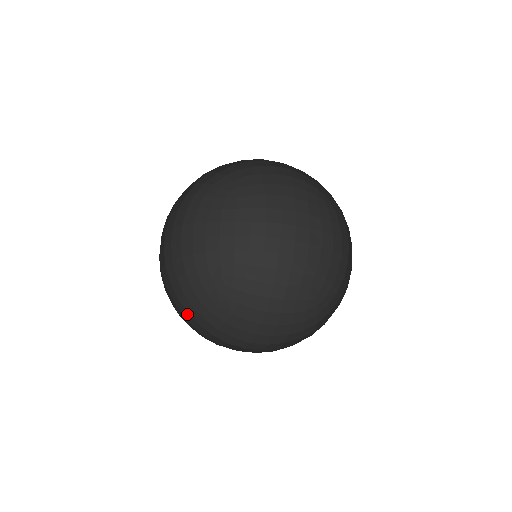
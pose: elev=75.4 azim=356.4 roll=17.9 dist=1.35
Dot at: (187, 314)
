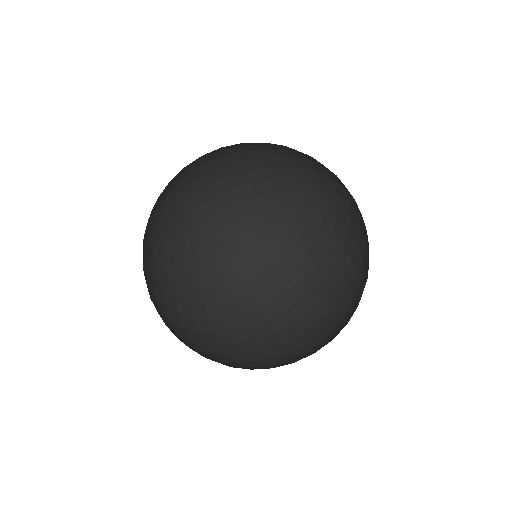
Dot at: (157, 234)
